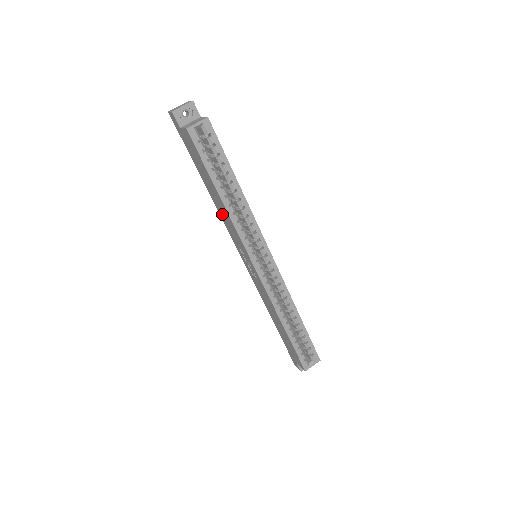
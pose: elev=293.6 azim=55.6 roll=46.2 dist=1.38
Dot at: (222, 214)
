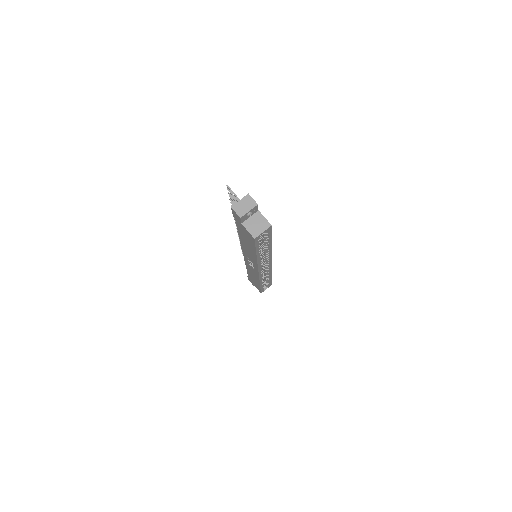
Dot at: (245, 248)
